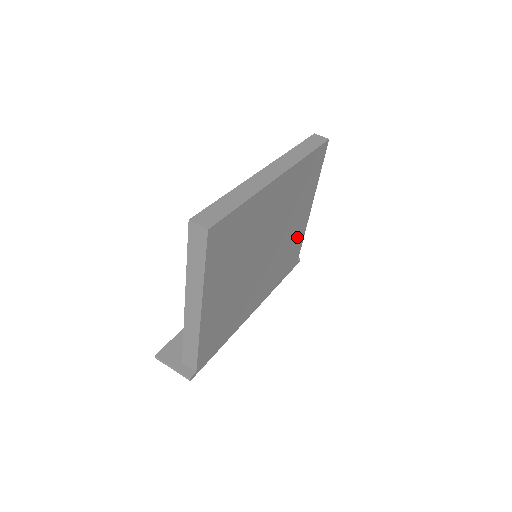
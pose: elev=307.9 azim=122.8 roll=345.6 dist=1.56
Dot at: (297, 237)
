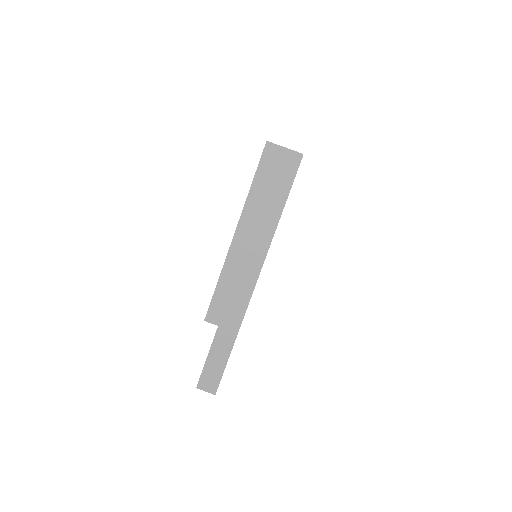
Dot at: occluded
